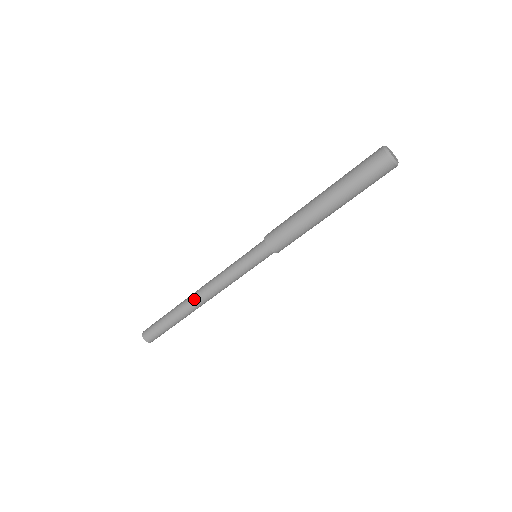
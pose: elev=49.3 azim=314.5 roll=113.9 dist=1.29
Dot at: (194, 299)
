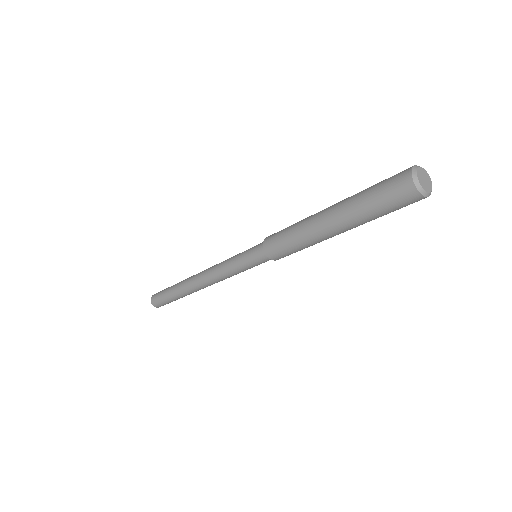
Dot at: (199, 289)
